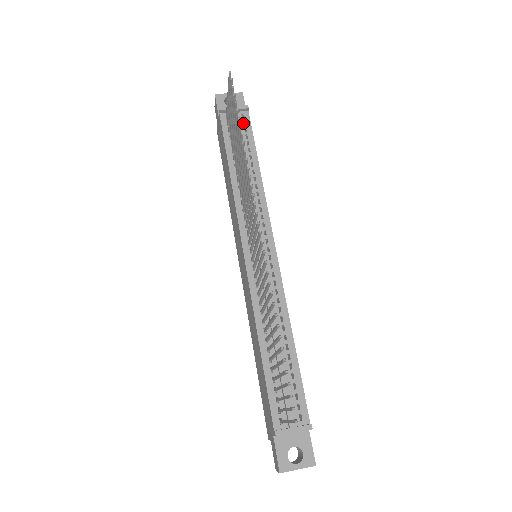
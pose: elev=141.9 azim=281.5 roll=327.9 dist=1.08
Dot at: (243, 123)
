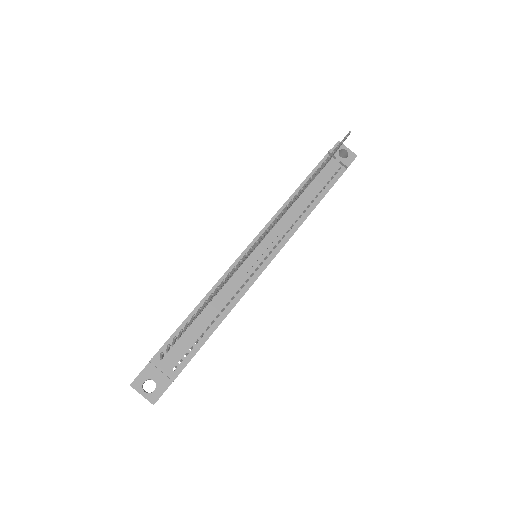
Dot at: (336, 173)
